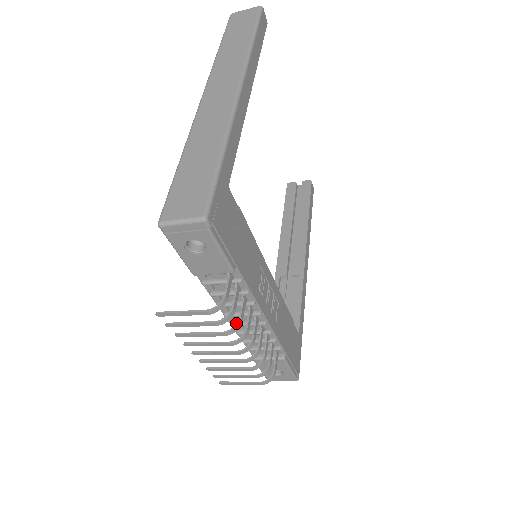
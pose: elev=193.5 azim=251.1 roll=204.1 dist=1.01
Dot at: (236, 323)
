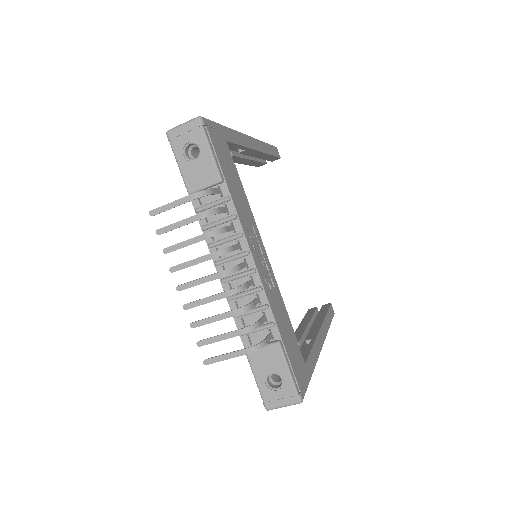
Dot at: (220, 228)
